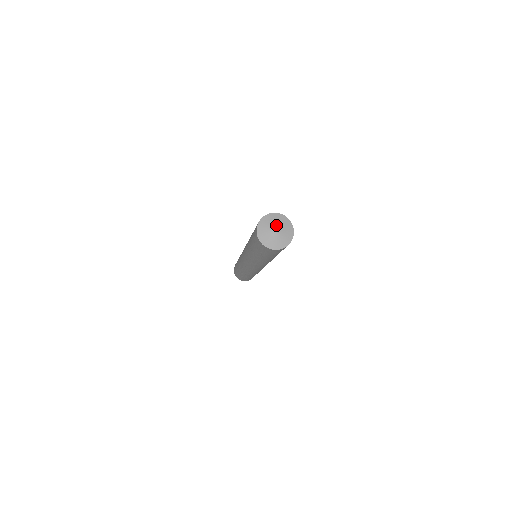
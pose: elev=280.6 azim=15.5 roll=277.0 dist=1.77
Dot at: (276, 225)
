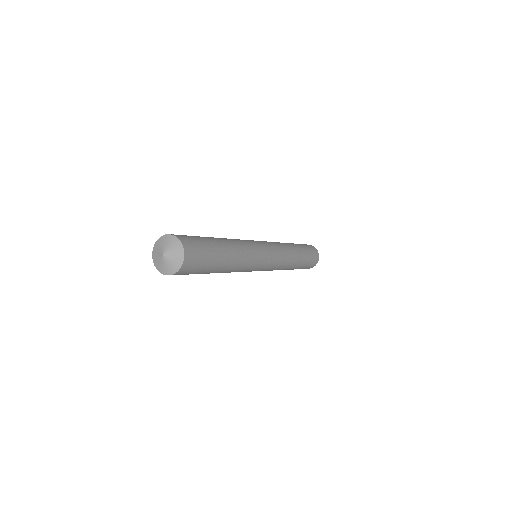
Dot at: (163, 249)
